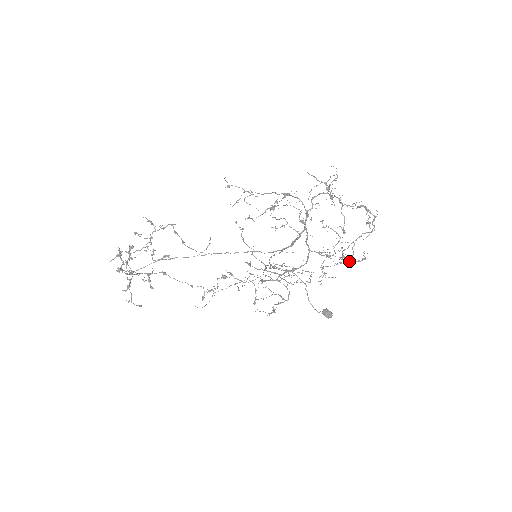
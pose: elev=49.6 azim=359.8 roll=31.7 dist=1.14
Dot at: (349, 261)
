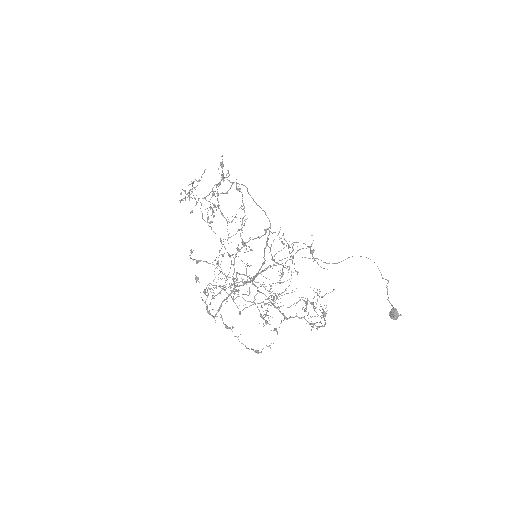
Dot at: occluded
